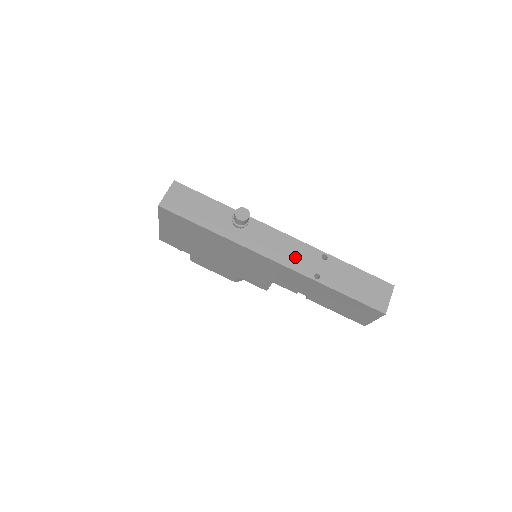
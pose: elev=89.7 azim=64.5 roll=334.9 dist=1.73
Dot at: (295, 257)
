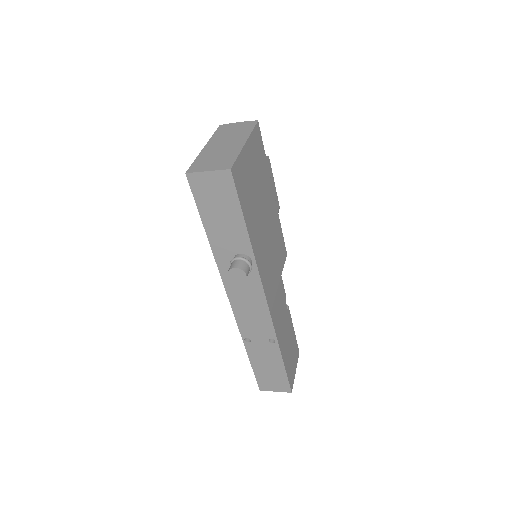
Dot at: (250, 319)
